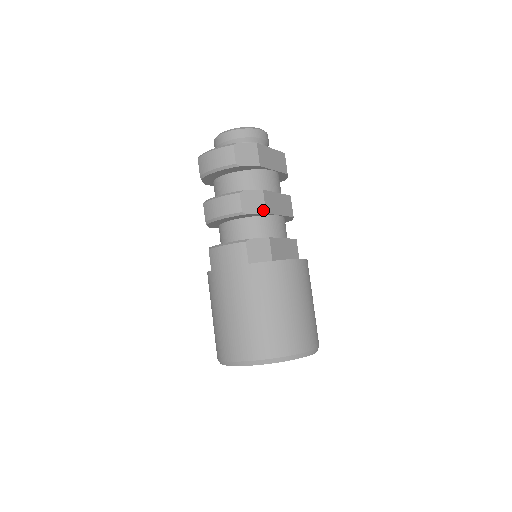
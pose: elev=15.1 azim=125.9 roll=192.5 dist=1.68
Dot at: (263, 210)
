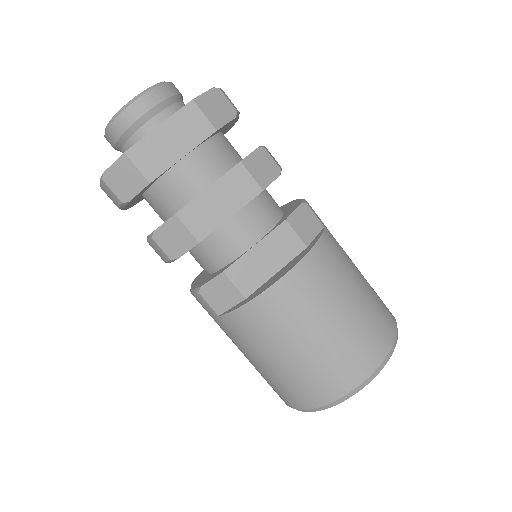
Dot at: (193, 241)
